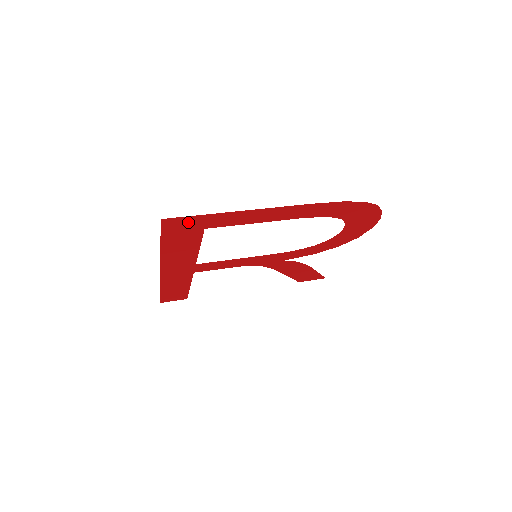
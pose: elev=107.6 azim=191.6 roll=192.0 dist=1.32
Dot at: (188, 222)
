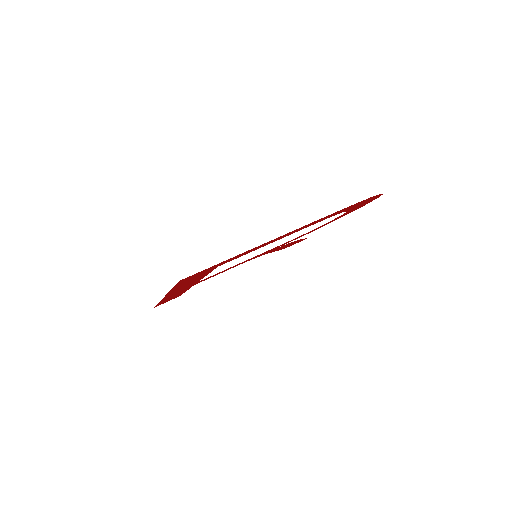
Dot at: (205, 270)
